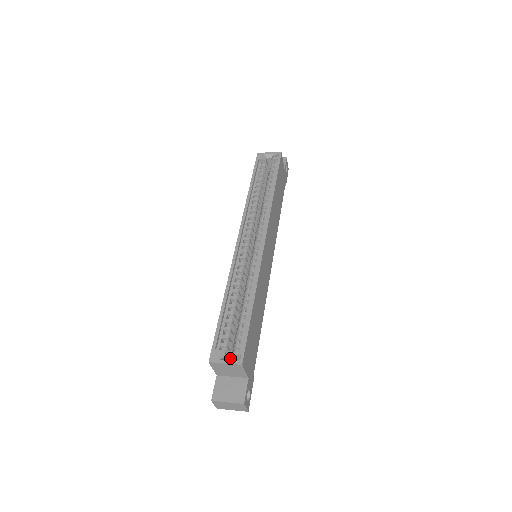
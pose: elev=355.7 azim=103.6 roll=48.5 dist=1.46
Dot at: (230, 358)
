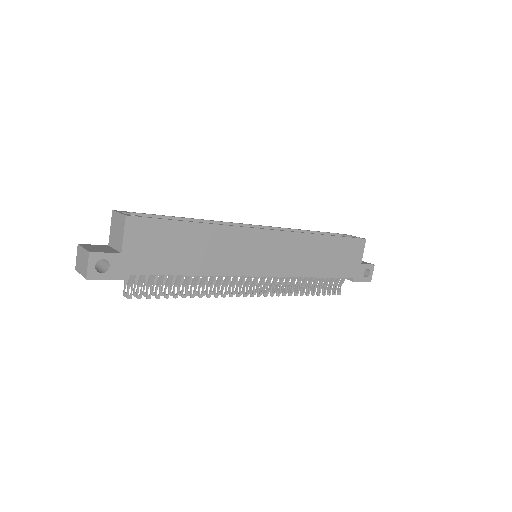
Dot at: occluded
